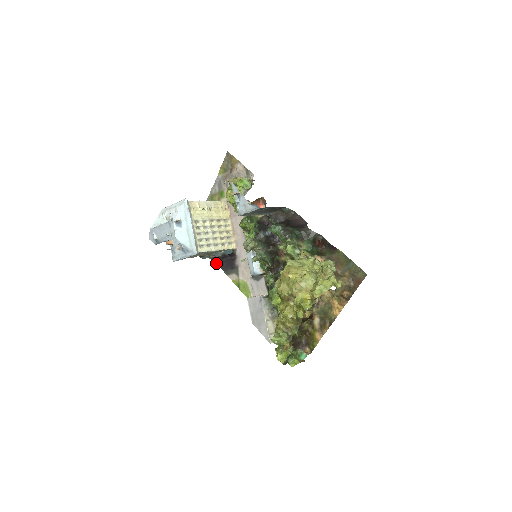
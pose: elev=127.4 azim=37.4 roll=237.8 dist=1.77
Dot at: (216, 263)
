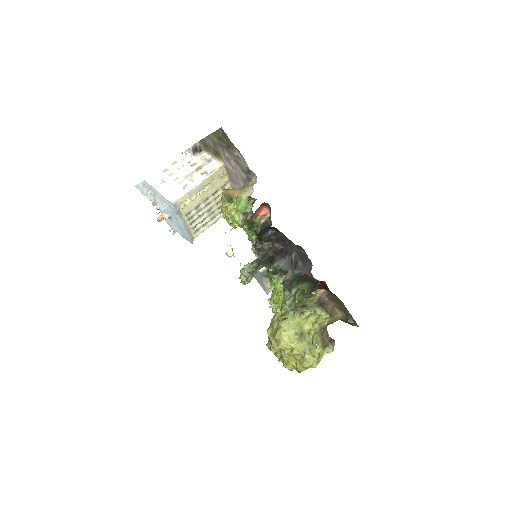
Dot at: occluded
